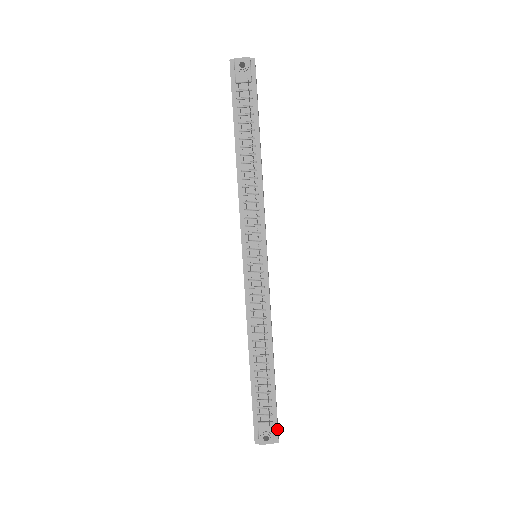
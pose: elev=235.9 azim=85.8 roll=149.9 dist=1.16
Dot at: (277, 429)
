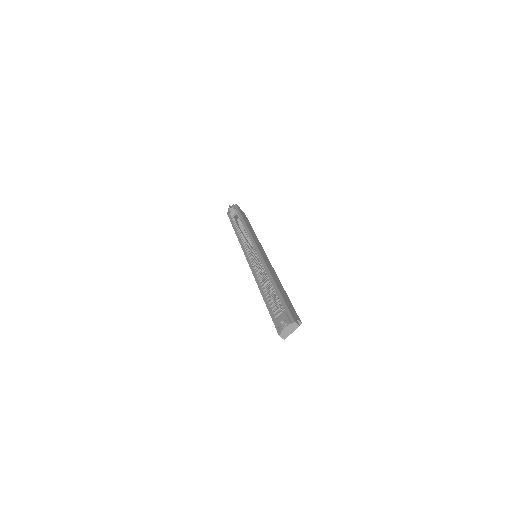
Dot at: (290, 315)
